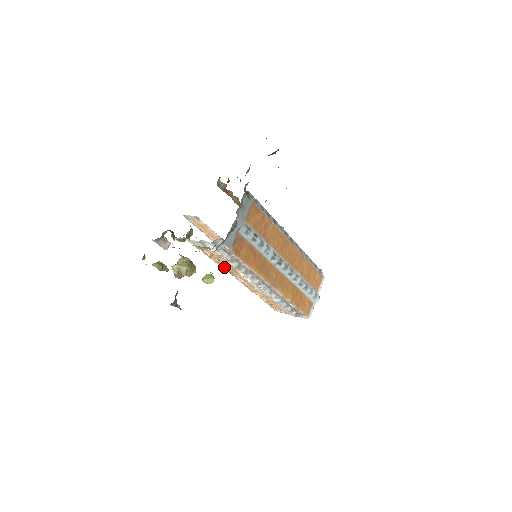
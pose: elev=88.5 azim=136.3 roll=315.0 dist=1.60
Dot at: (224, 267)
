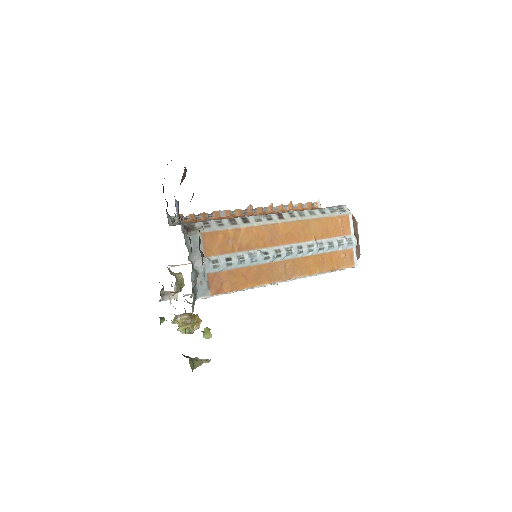
Dot at: occluded
